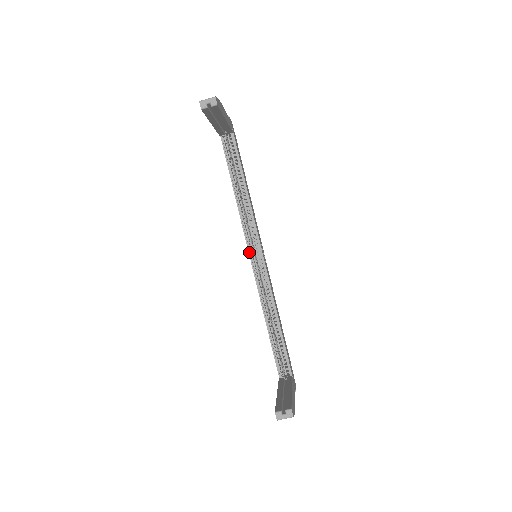
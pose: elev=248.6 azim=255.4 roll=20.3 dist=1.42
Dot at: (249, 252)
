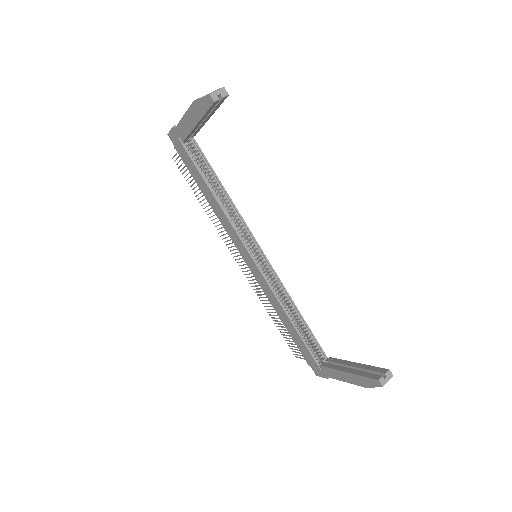
Dot at: (250, 254)
